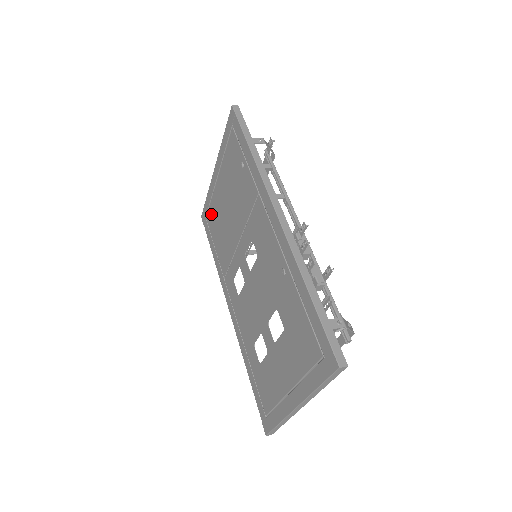
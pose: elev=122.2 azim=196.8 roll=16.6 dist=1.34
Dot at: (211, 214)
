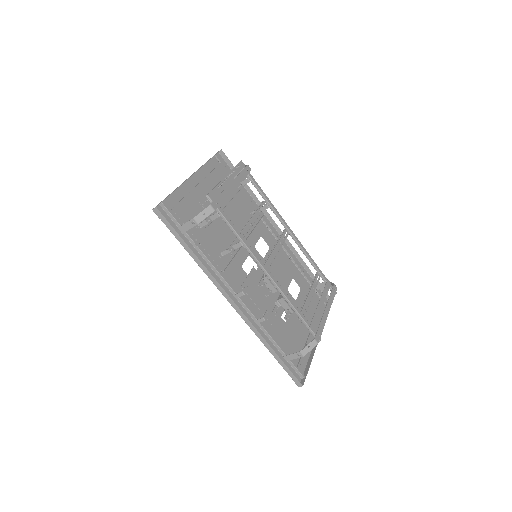
Dot at: occluded
